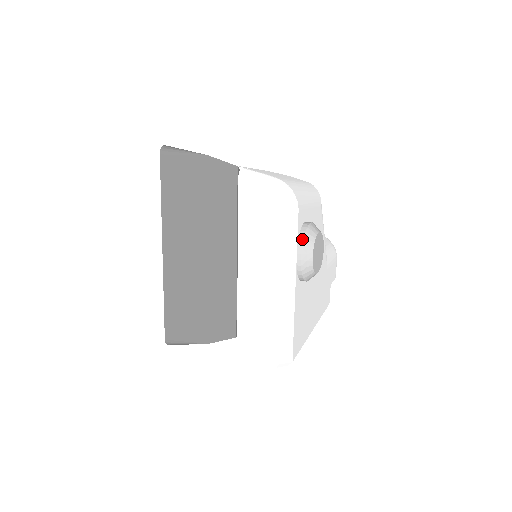
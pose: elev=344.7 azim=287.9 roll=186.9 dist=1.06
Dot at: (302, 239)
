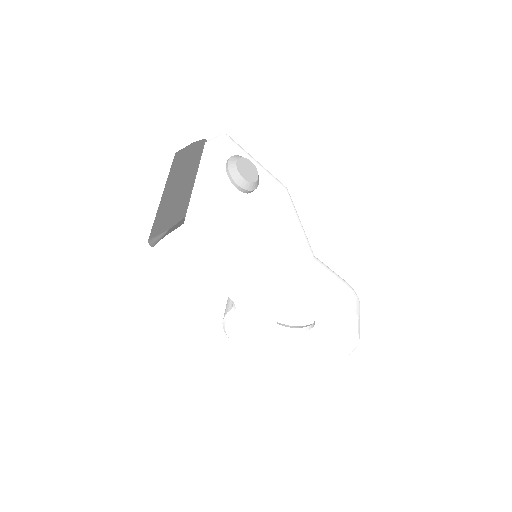
Dot at: (232, 156)
